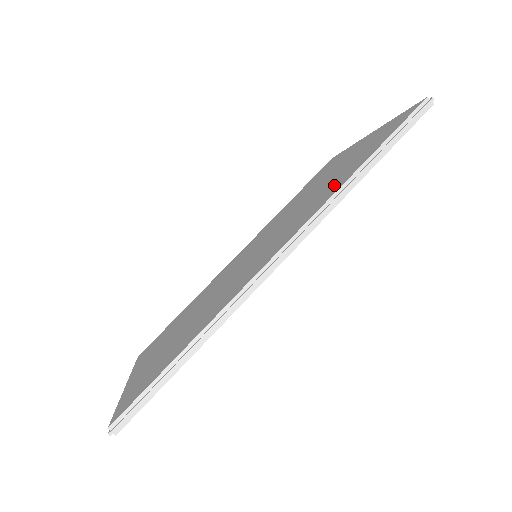
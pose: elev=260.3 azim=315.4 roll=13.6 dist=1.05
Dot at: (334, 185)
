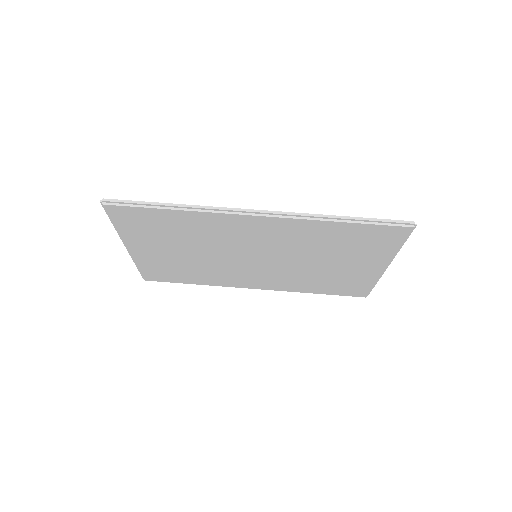
Dot at: occluded
